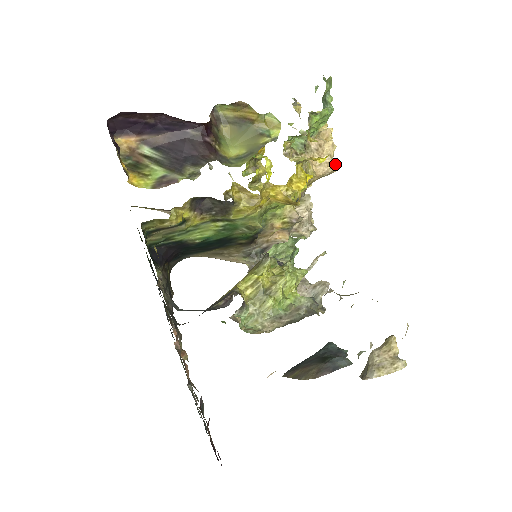
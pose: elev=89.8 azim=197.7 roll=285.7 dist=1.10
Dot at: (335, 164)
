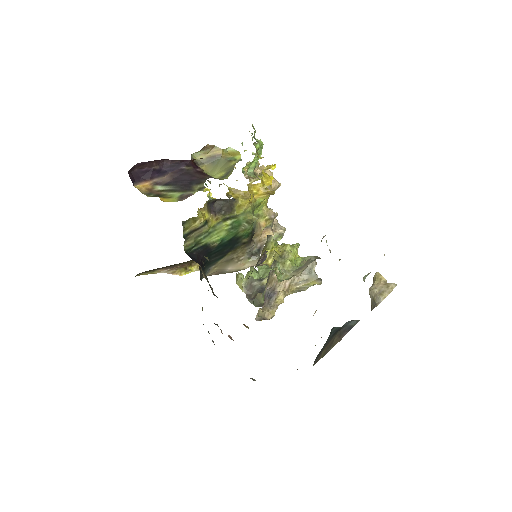
Dot at: (278, 182)
